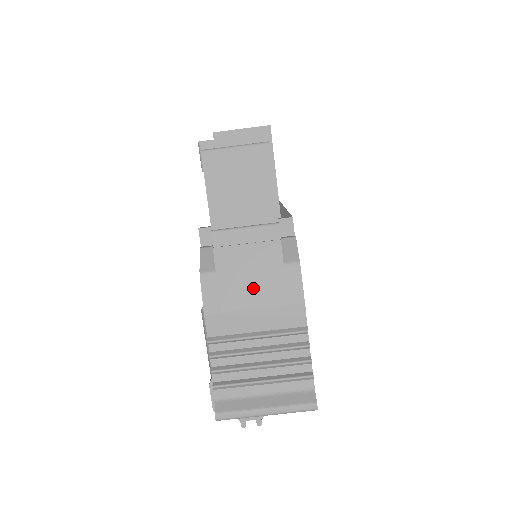
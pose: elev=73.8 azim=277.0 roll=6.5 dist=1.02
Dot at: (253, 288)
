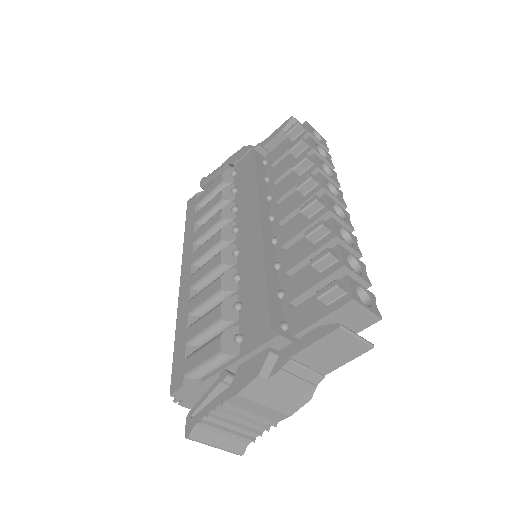
Dot at: (276, 397)
